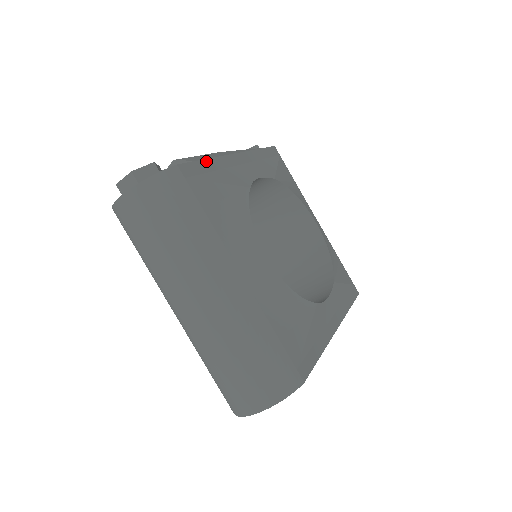
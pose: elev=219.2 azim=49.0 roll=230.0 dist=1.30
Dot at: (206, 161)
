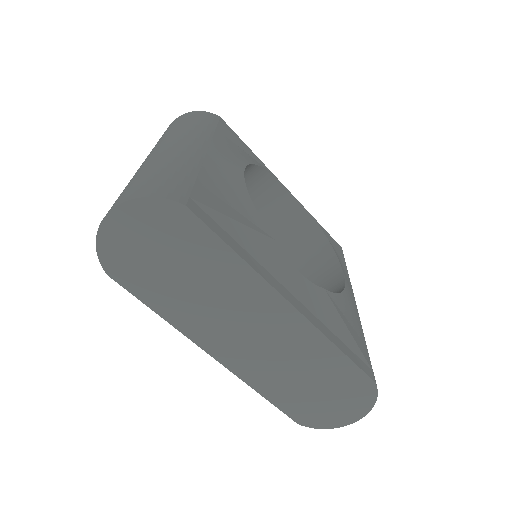
Dot at: (249, 149)
